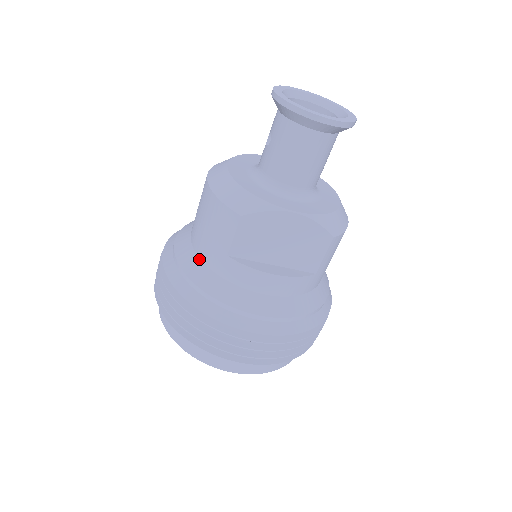
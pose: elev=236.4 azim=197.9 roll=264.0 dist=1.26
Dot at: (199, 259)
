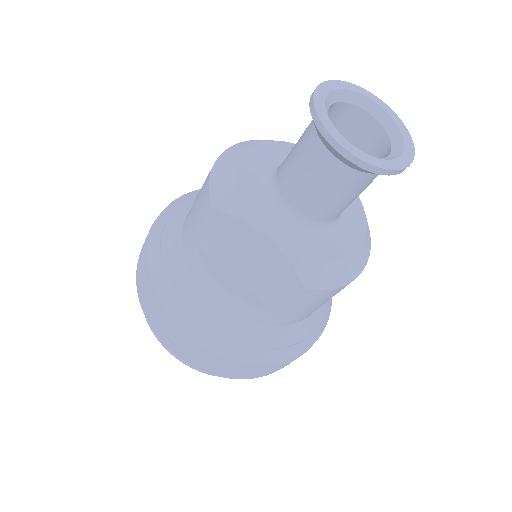
Dot at: (182, 227)
